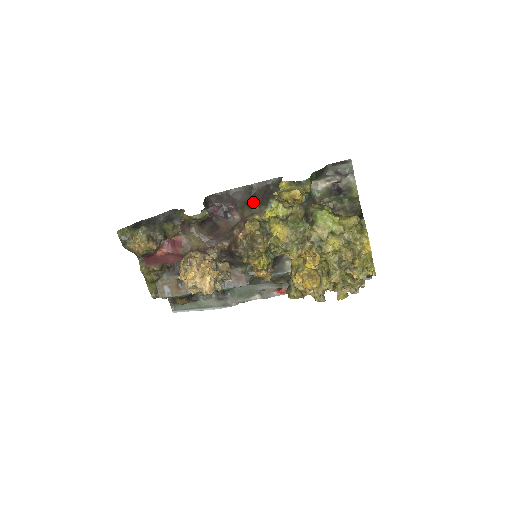
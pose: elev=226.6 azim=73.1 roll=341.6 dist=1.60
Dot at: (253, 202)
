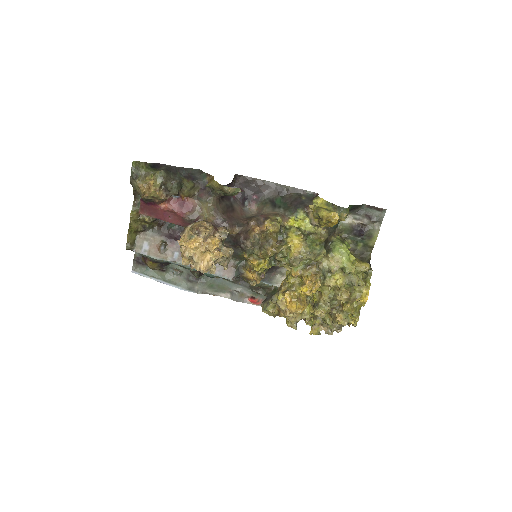
Dot at: (279, 203)
